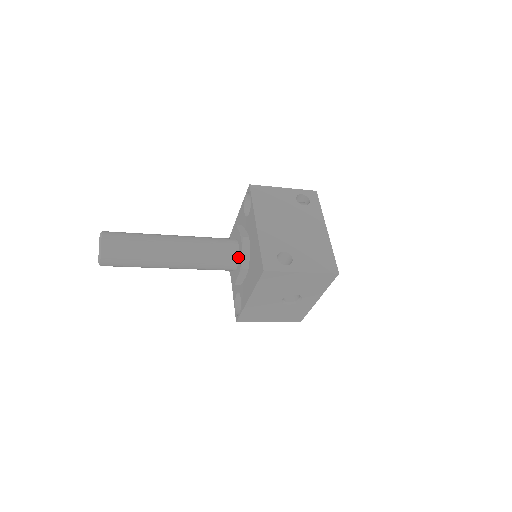
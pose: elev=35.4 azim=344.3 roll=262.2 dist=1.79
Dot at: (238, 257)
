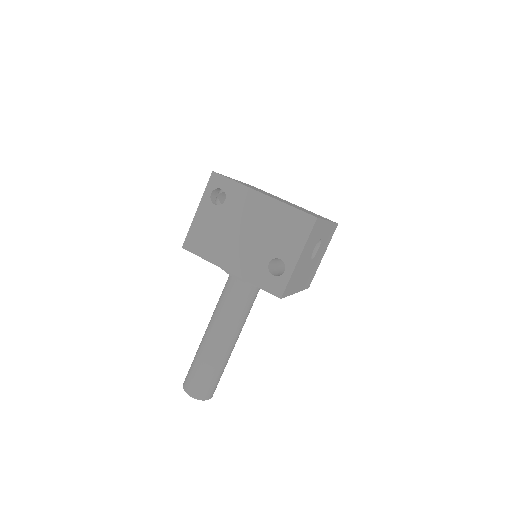
Dot at: occluded
